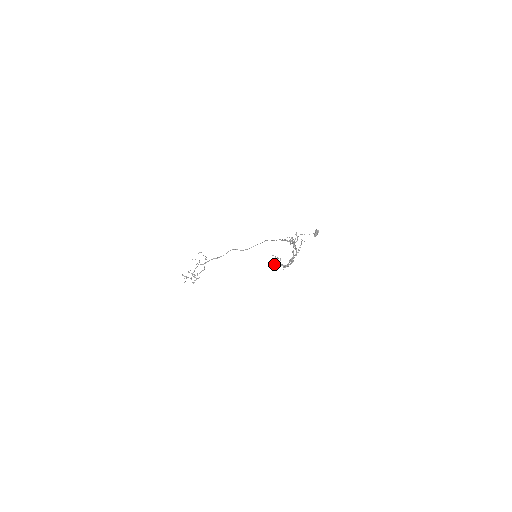
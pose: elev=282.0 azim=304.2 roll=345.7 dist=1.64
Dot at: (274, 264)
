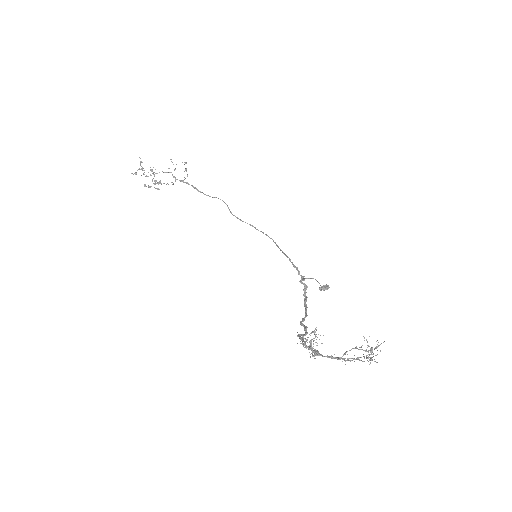
Dot at: (303, 335)
